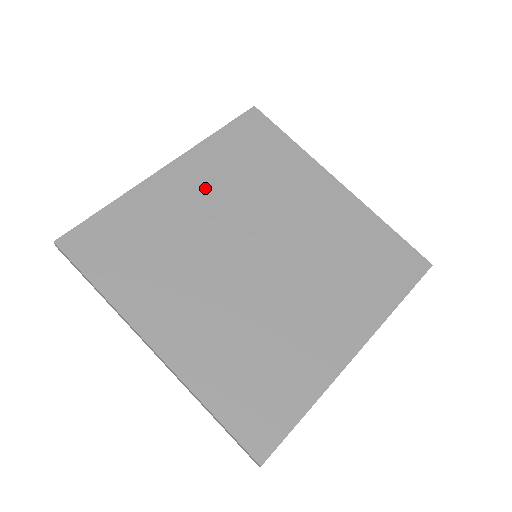
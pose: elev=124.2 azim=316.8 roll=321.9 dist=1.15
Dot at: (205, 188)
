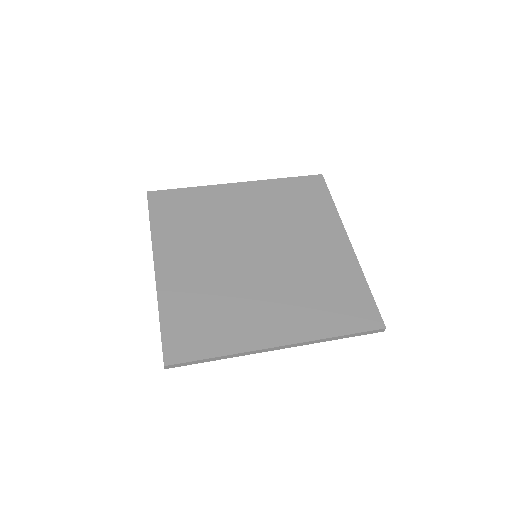
Dot at: (252, 204)
